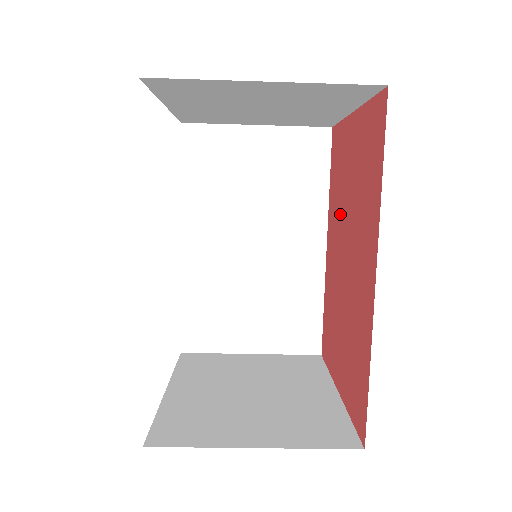
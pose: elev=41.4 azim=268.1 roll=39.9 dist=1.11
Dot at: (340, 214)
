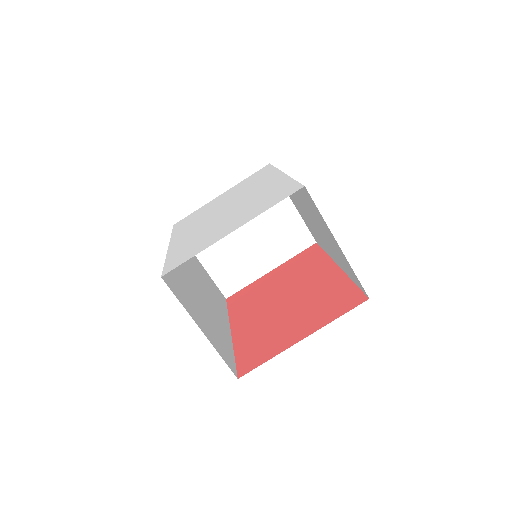
Dot at: (263, 300)
